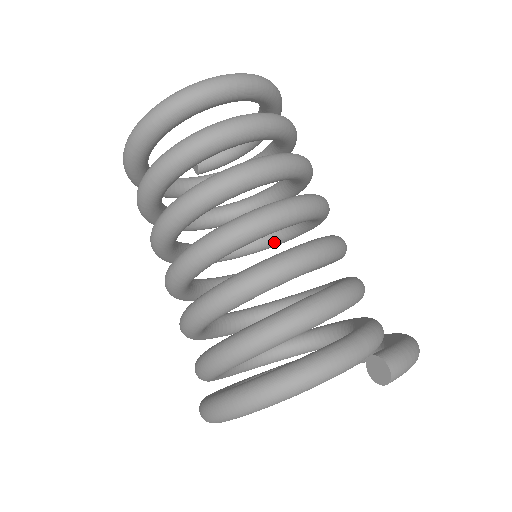
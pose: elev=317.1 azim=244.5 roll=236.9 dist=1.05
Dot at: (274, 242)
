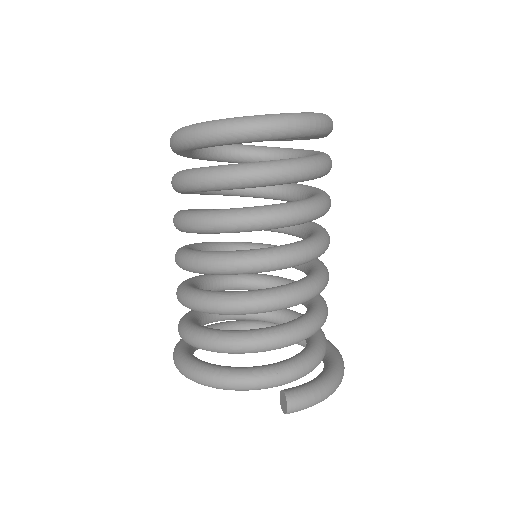
Dot at: (289, 233)
